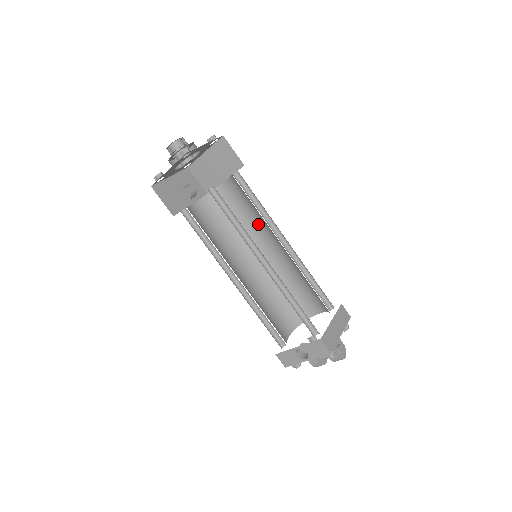
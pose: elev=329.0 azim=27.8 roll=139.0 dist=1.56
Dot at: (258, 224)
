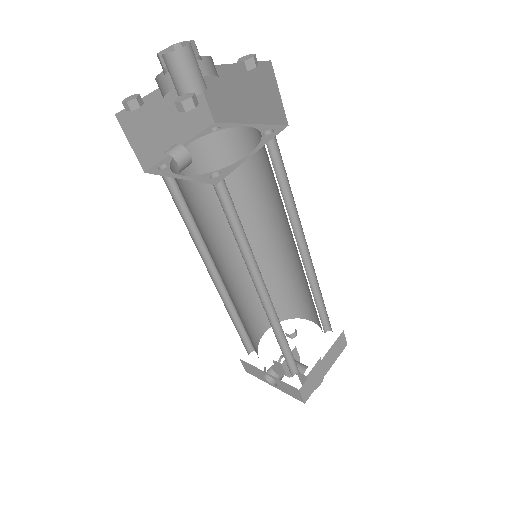
Dot at: (276, 205)
